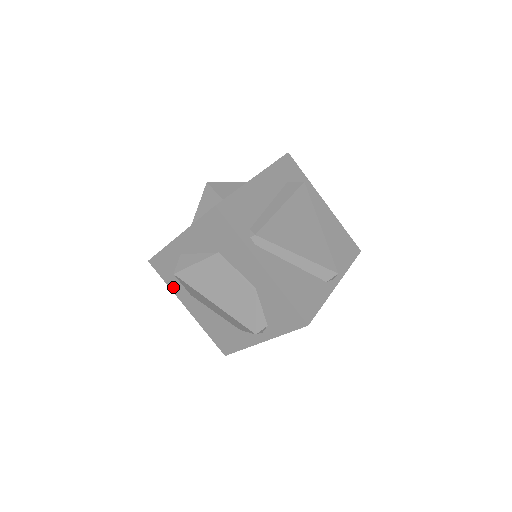
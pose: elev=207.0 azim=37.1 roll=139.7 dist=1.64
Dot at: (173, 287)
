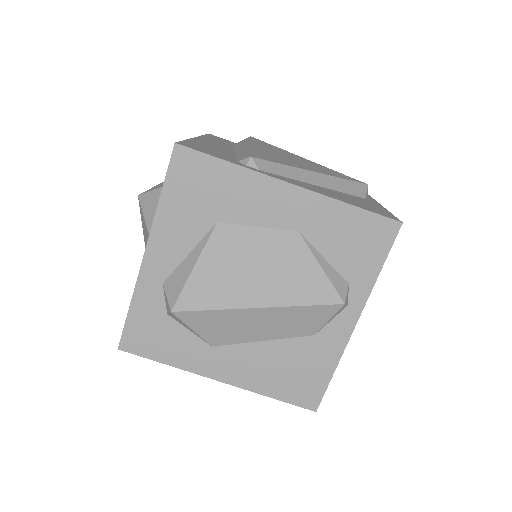
Dot at: (178, 360)
